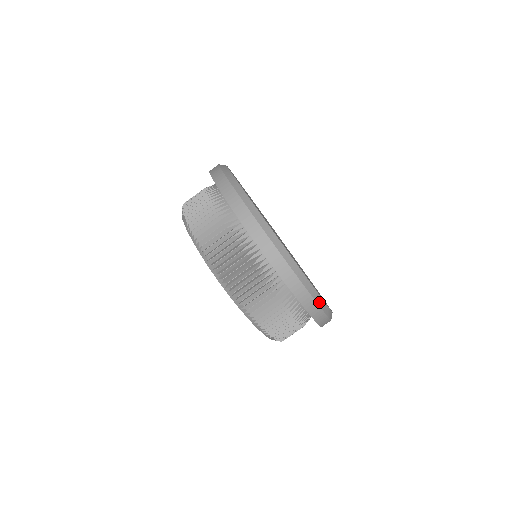
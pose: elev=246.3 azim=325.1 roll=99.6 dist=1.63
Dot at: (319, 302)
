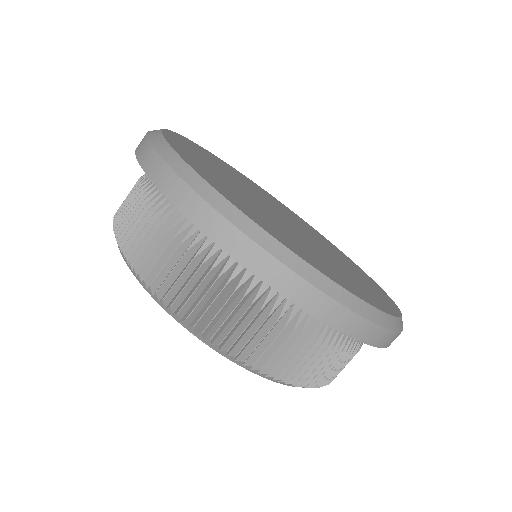
Dot at: (375, 318)
